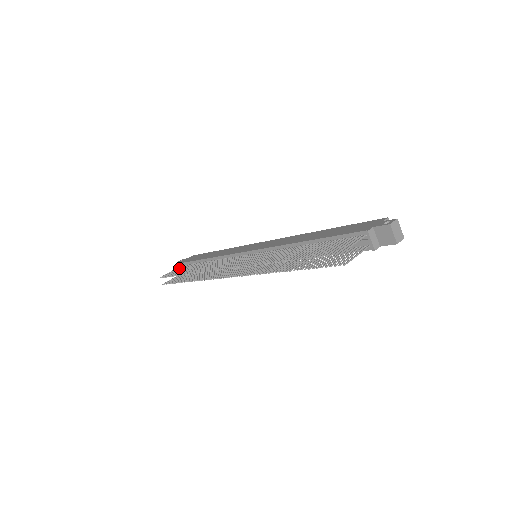
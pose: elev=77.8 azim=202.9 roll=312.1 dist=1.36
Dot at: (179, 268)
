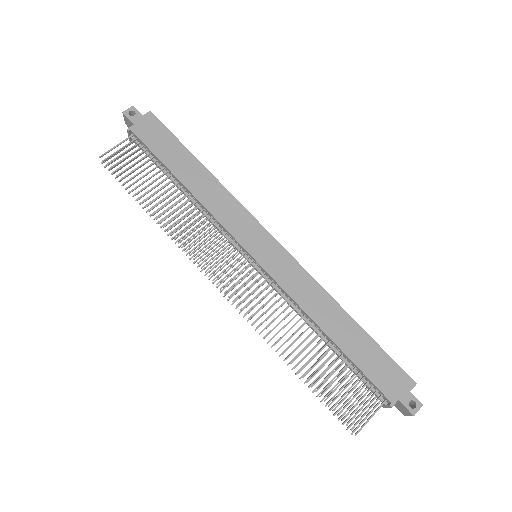
Dot at: (131, 148)
